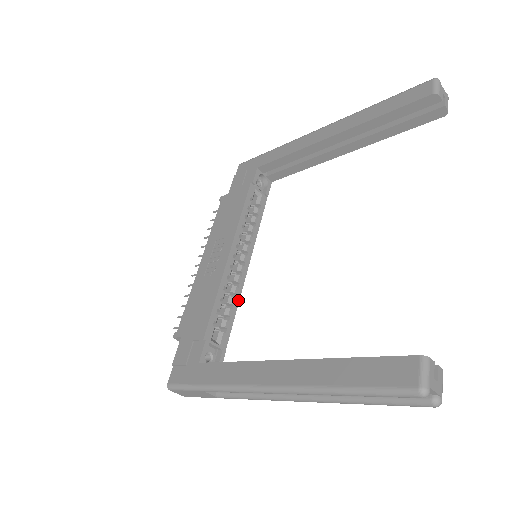
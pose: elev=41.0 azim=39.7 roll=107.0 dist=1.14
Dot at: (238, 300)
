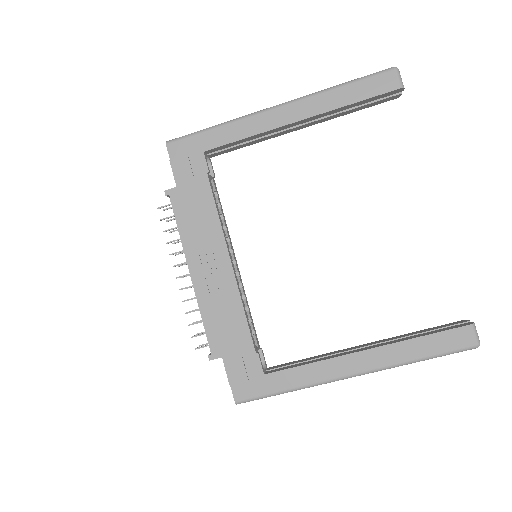
Dot at: (246, 298)
